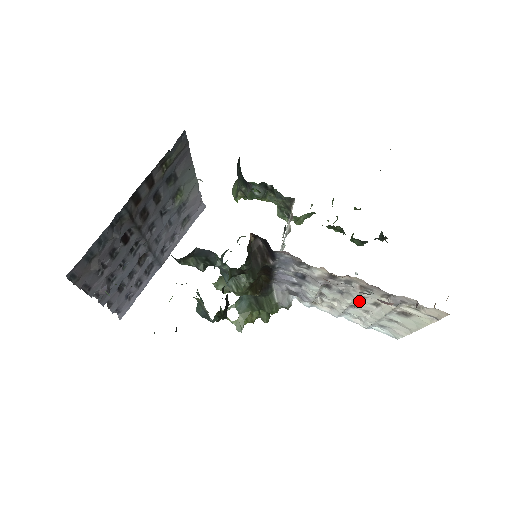
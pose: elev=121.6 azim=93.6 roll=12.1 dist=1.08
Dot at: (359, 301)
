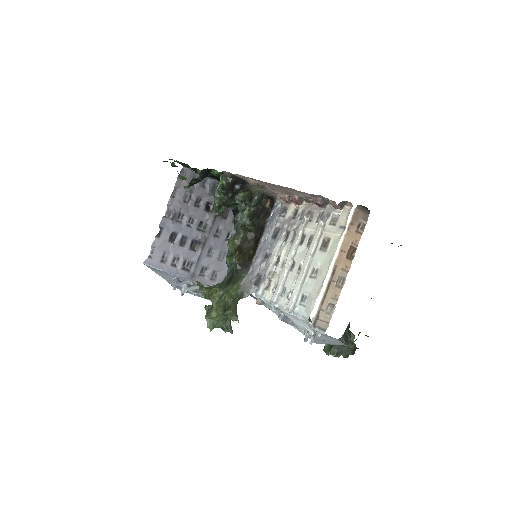
Dot at: (300, 246)
